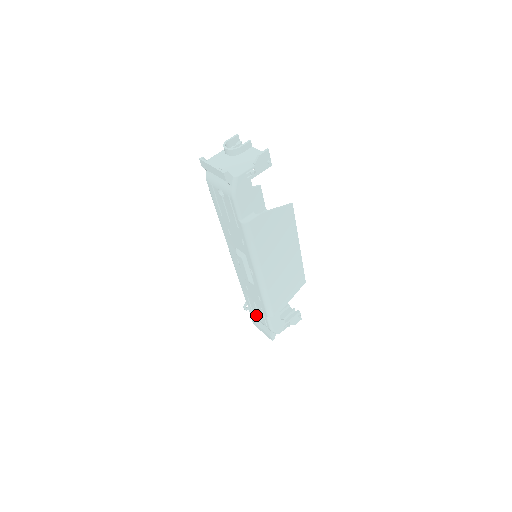
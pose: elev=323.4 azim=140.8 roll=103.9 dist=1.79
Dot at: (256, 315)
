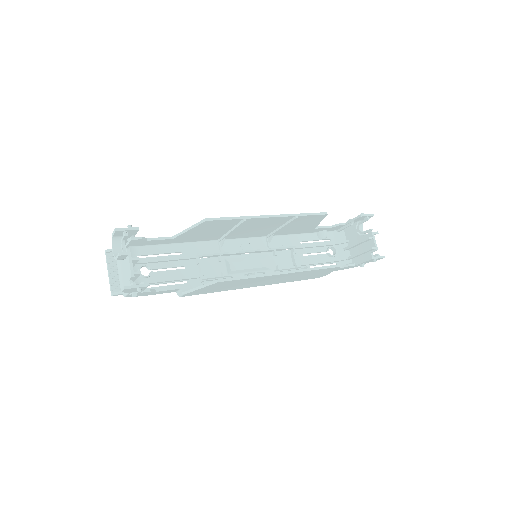
Dot at: (325, 247)
